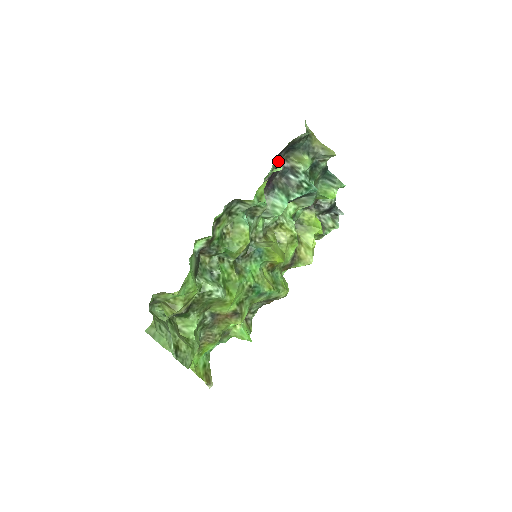
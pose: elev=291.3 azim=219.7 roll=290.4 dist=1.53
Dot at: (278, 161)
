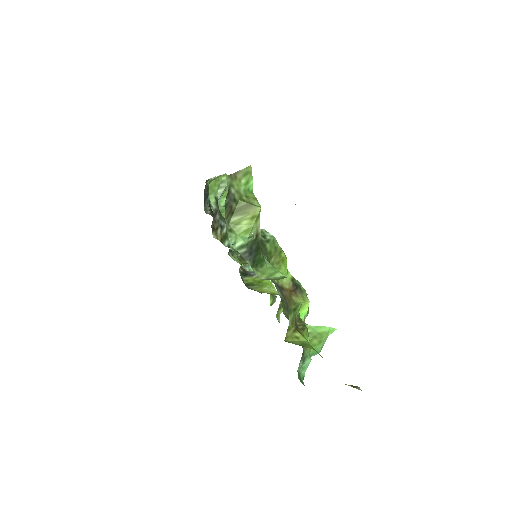
Dot at: occluded
